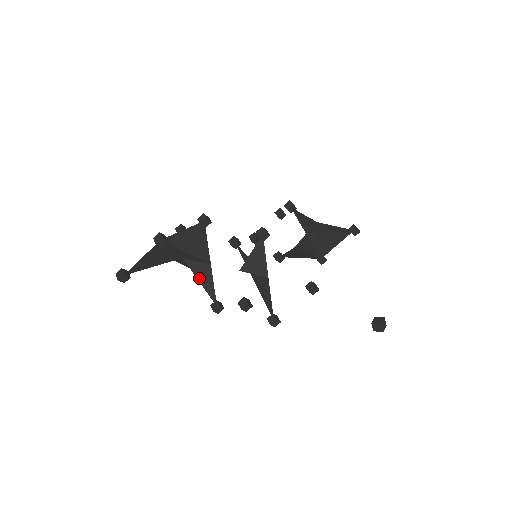
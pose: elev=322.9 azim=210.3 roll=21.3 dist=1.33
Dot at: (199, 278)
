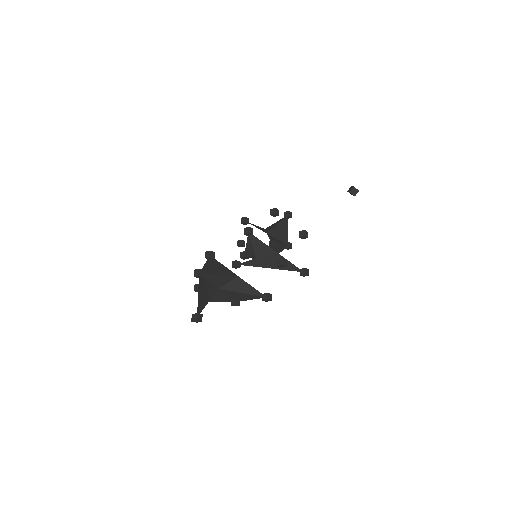
Dot at: (239, 291)
